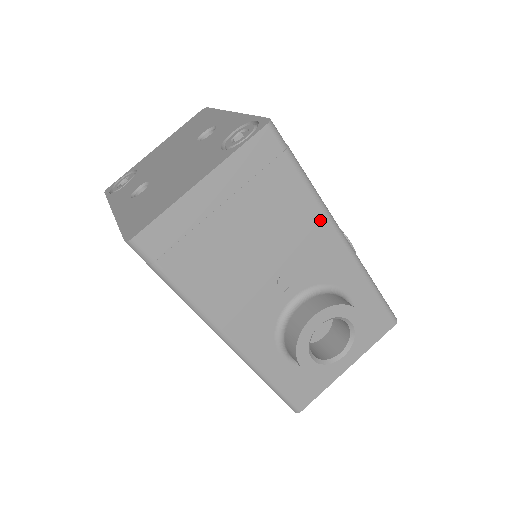
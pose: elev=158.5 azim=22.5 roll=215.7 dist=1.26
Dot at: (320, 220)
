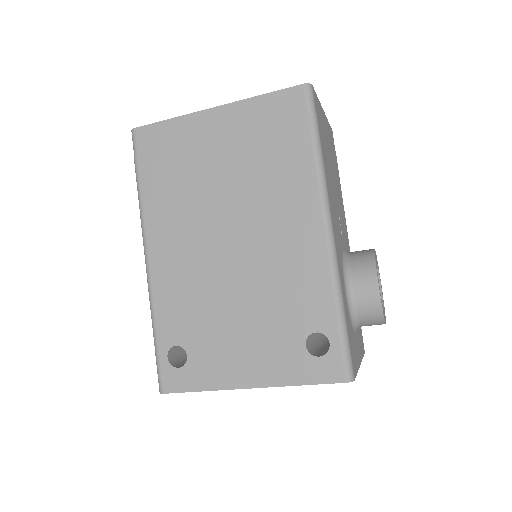
Dot at: (344, 211)
